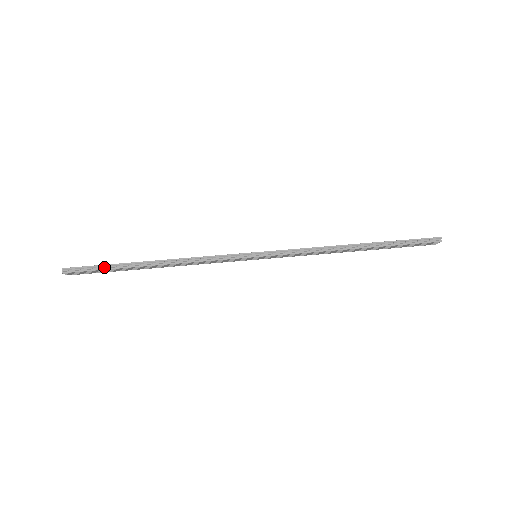
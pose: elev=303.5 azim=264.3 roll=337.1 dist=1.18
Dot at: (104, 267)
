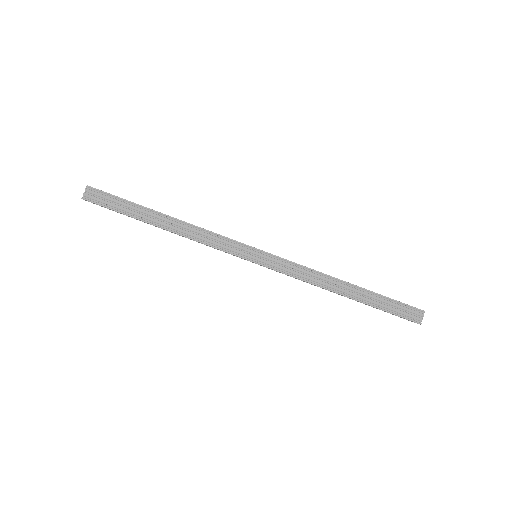
Dot at: (119, 211)
